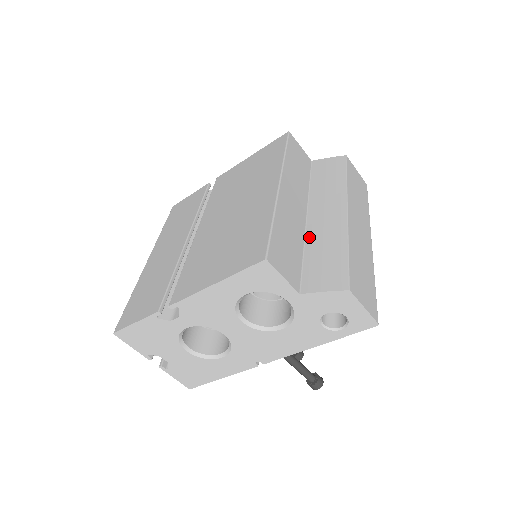
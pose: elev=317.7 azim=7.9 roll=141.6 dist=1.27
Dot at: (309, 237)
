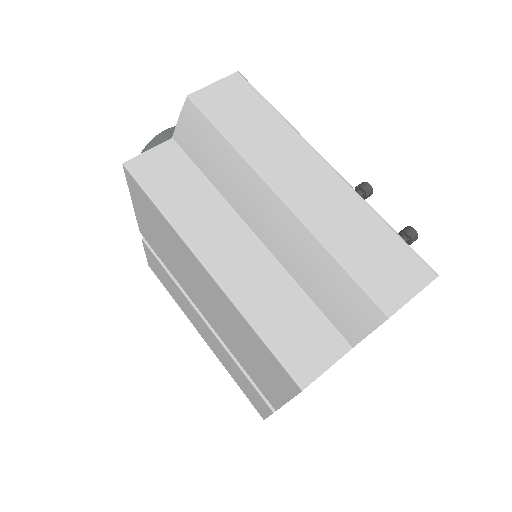
Dot at: (286, 266)
